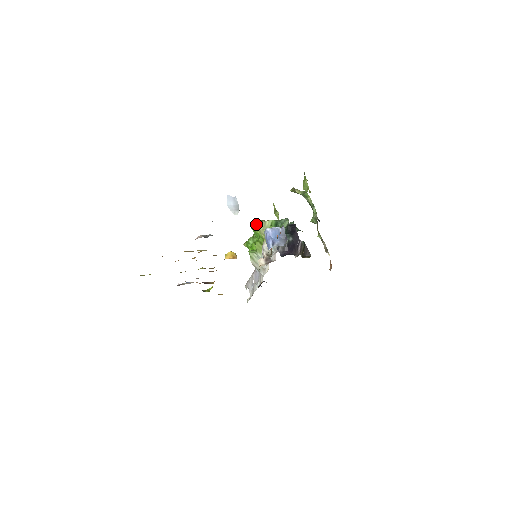
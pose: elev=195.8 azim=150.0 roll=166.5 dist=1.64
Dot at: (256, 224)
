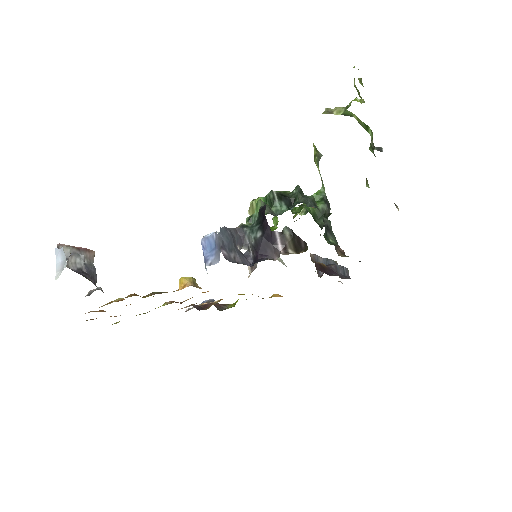
Dot at: occluded
